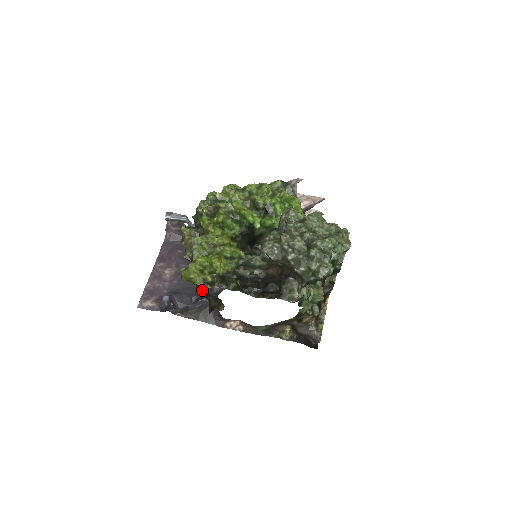
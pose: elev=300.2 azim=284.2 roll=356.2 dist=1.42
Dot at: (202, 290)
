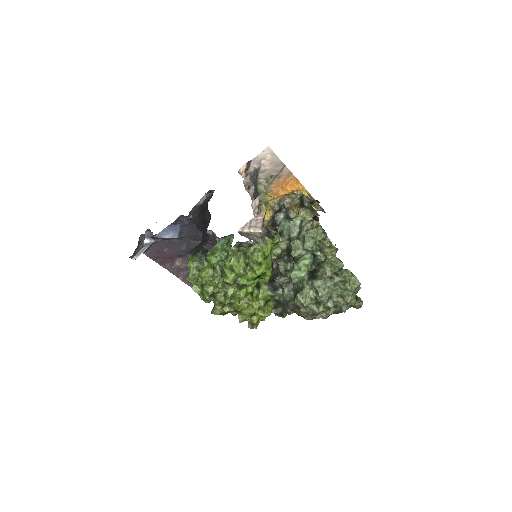
Dot at: occluded
